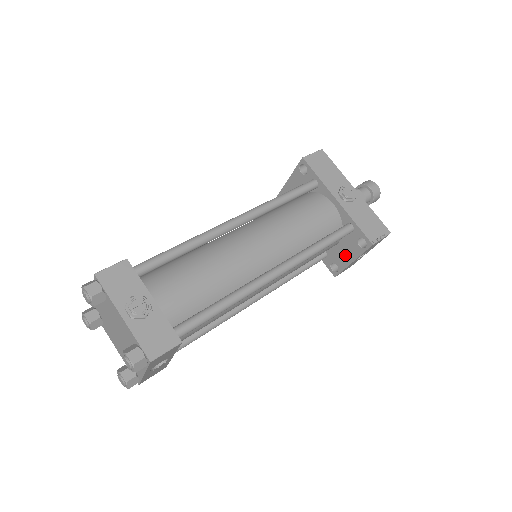
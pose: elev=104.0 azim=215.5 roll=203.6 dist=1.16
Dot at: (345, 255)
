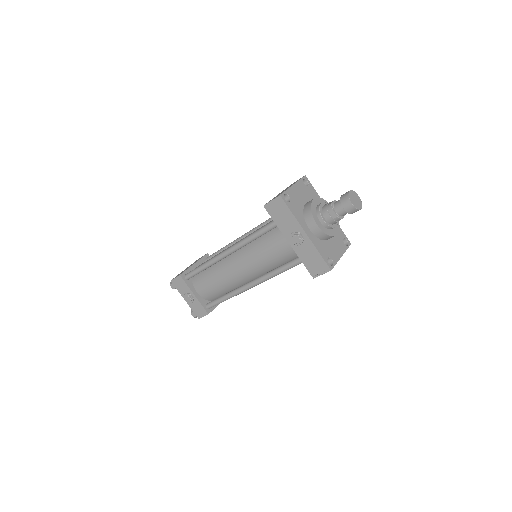
Dot at: occluded
